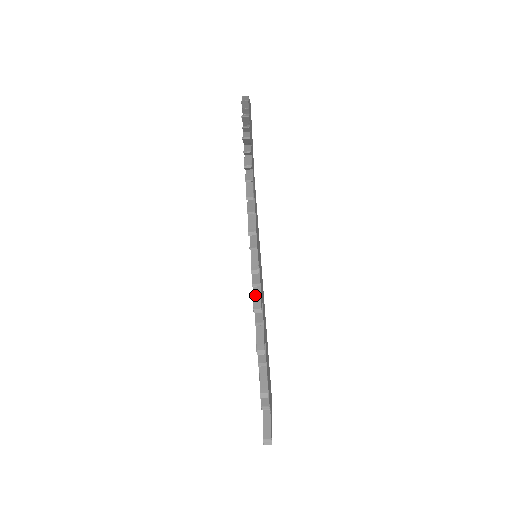
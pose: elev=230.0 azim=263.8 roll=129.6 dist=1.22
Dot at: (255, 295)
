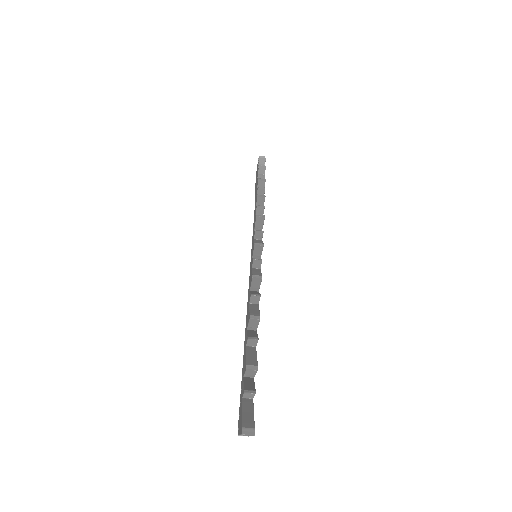
Dot at: (254, 271)
